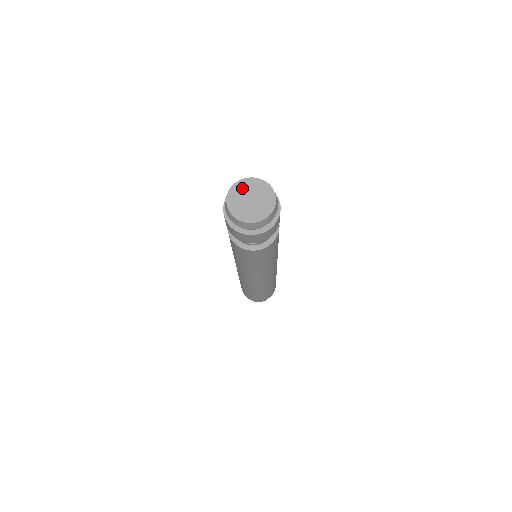
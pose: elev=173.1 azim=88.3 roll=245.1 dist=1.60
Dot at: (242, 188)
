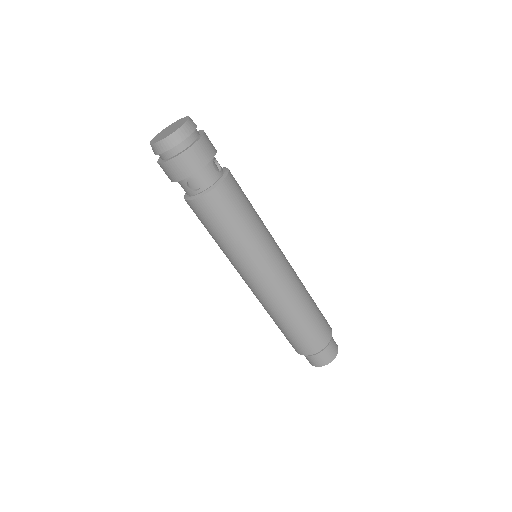
Dot at: (166, 129)
